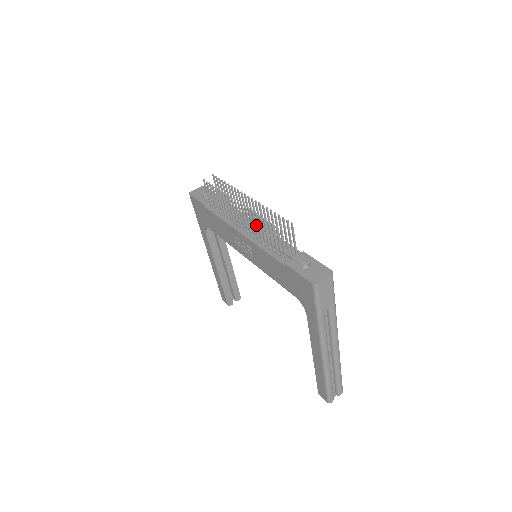
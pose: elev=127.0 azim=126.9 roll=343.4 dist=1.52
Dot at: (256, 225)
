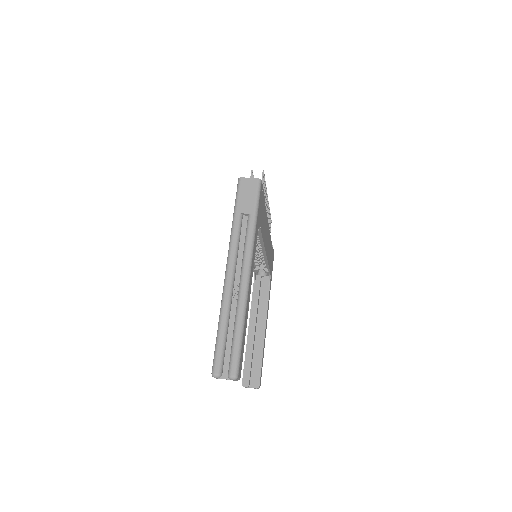
Dot at: occluded
